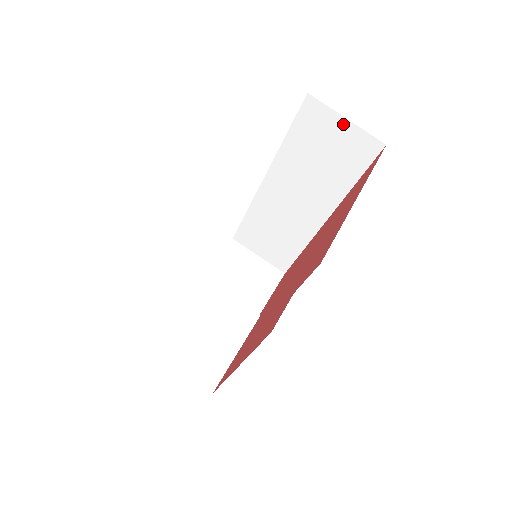
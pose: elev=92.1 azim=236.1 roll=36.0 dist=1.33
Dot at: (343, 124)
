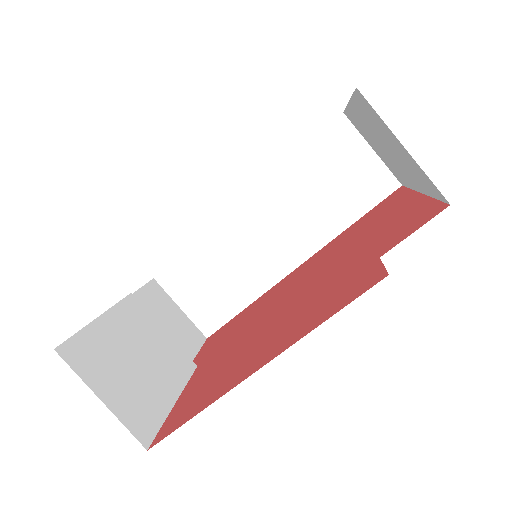
Dot at: (367, 154)
